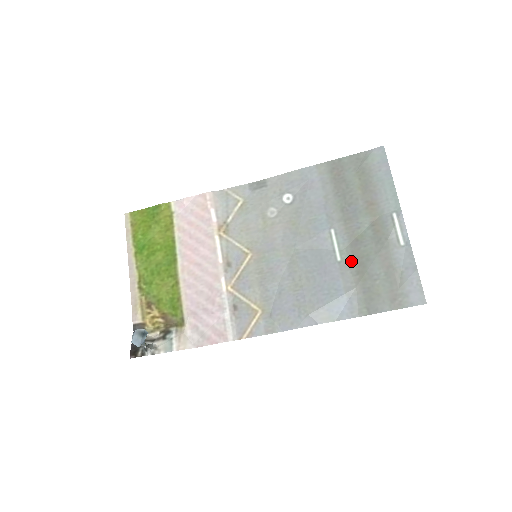
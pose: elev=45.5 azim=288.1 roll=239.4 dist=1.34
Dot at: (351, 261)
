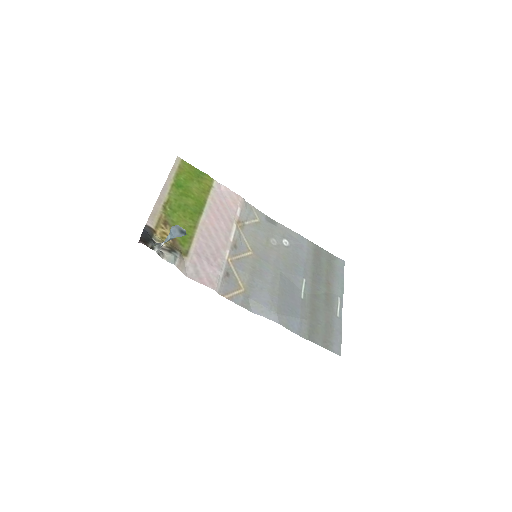
Dot at: (309, 304)
